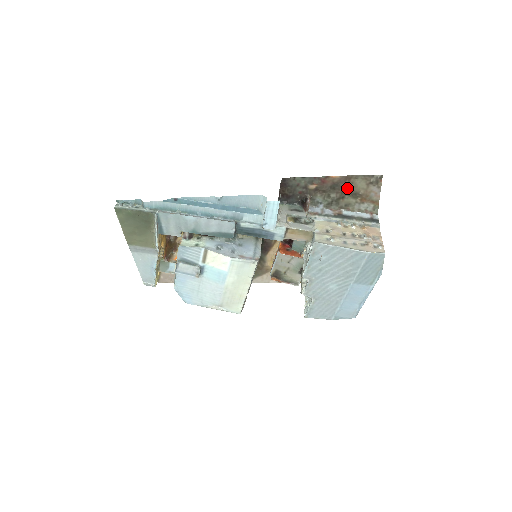
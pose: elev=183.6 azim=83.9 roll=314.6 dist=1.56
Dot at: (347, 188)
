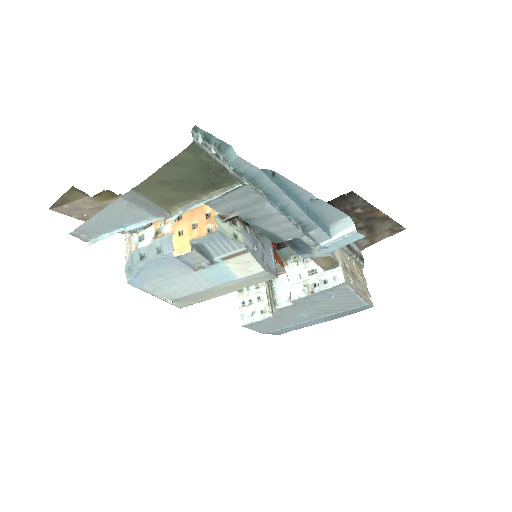
Dot at: (375, 224)
